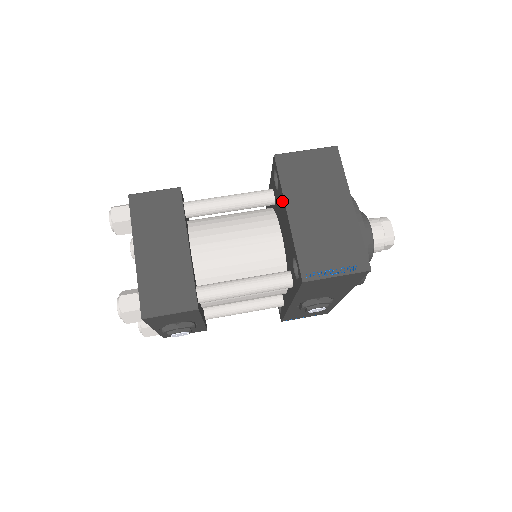
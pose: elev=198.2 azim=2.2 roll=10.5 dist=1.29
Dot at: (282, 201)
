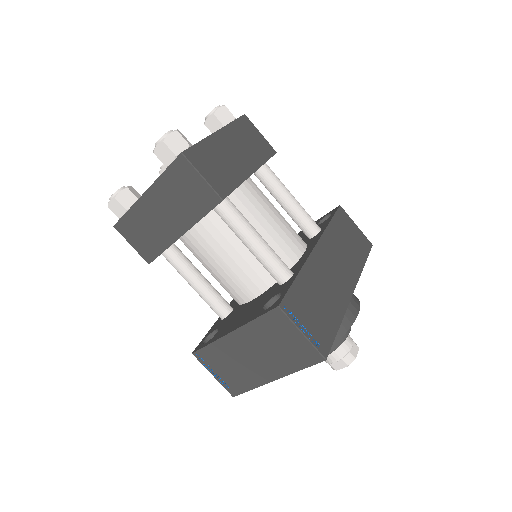
Dot at: (248, 318)
